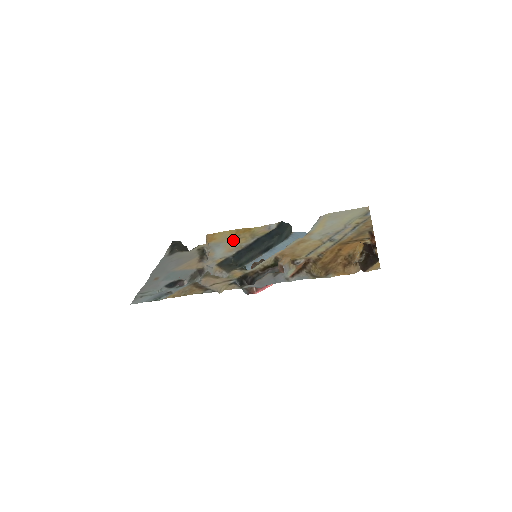
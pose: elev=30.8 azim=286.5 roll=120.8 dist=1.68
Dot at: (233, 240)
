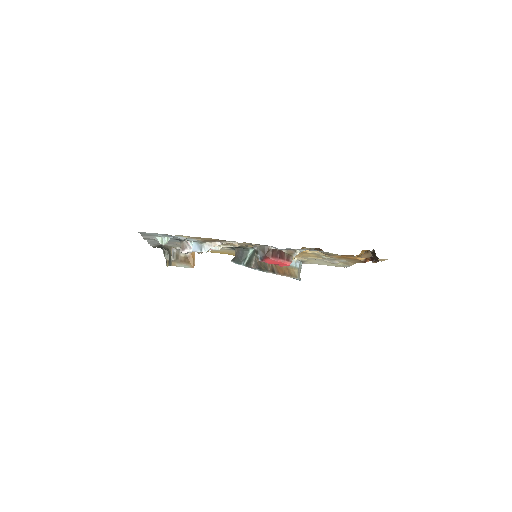
Dot at: (226, 251)
